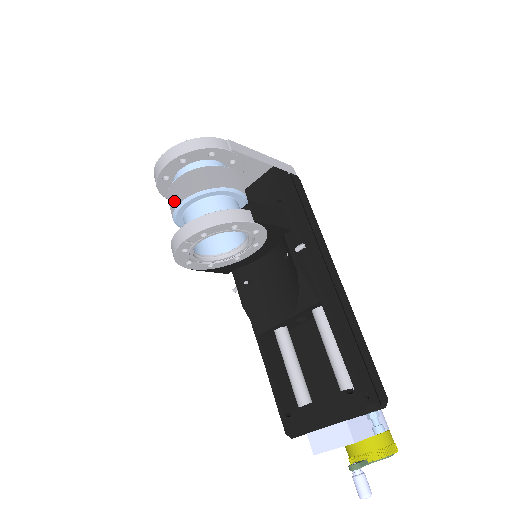
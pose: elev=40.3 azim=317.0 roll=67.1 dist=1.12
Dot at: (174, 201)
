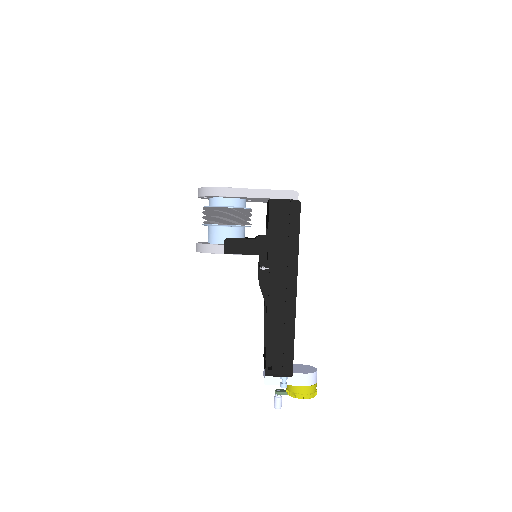
Dot at: occluded
